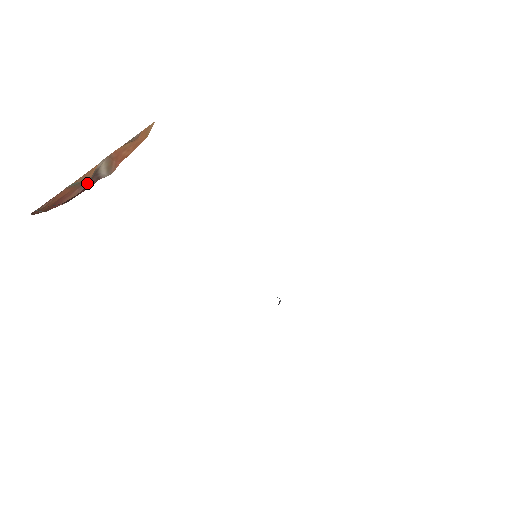
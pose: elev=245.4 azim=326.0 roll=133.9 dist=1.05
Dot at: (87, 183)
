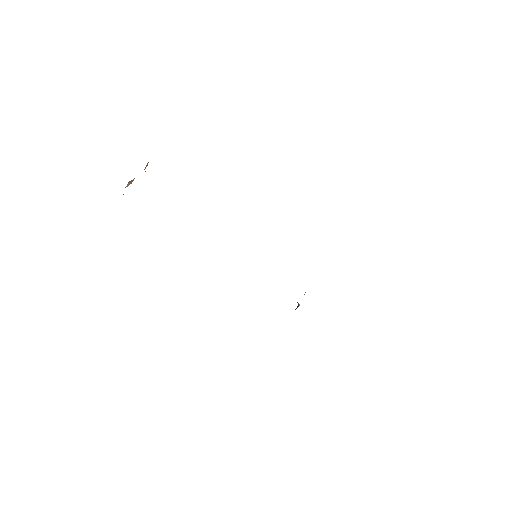
Dot at: occluded
